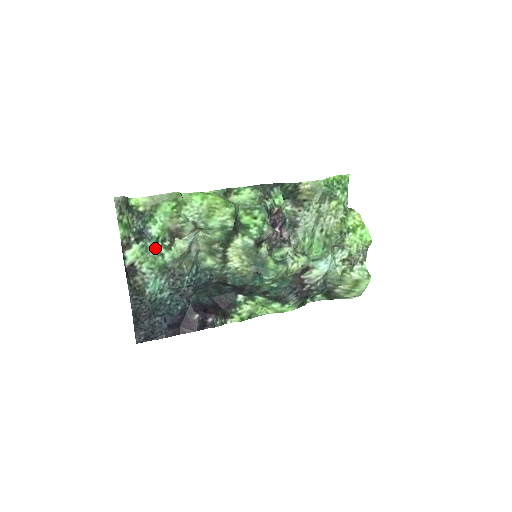
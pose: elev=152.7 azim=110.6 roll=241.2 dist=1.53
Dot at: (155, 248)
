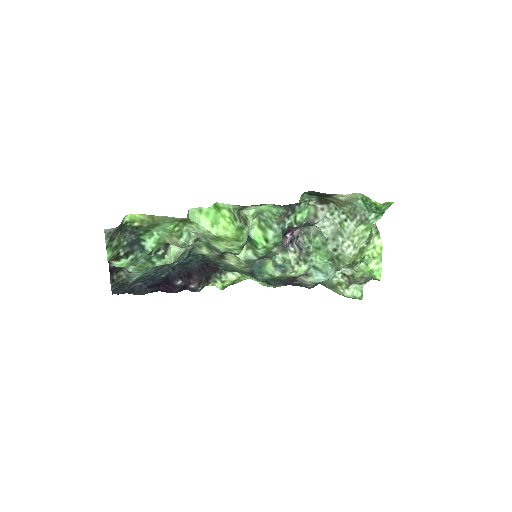
Dot at: (146, 257)
